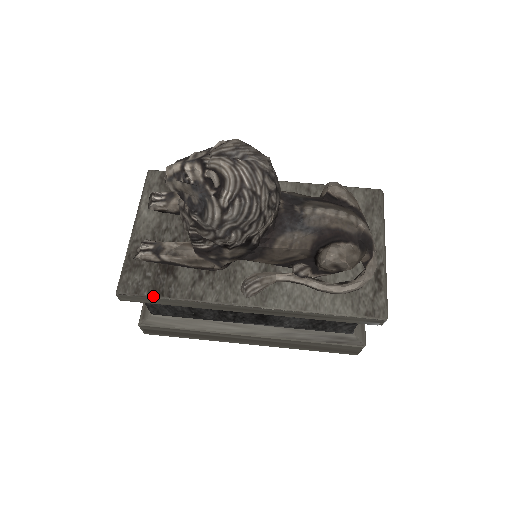
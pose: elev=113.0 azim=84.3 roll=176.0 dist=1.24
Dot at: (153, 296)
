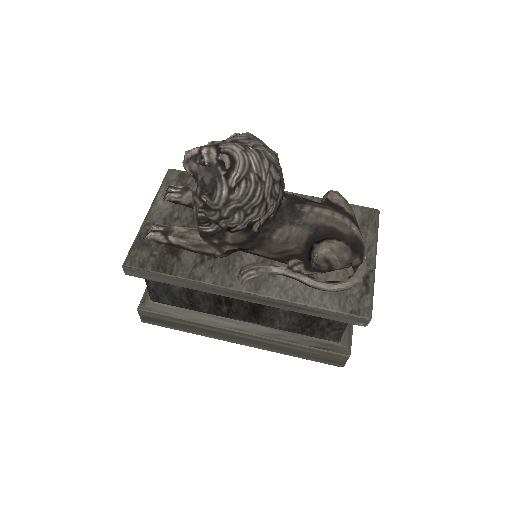
Dot at: (156, 272)
